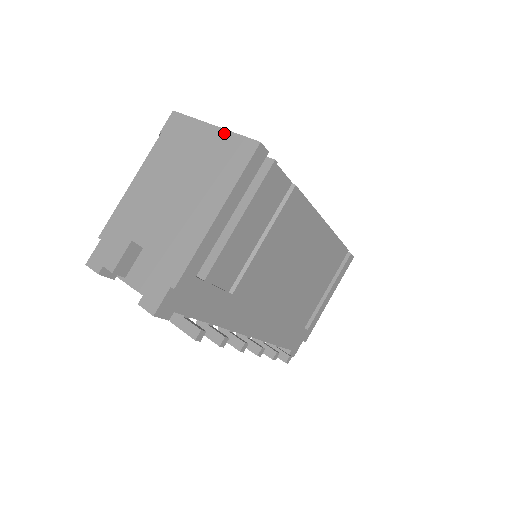
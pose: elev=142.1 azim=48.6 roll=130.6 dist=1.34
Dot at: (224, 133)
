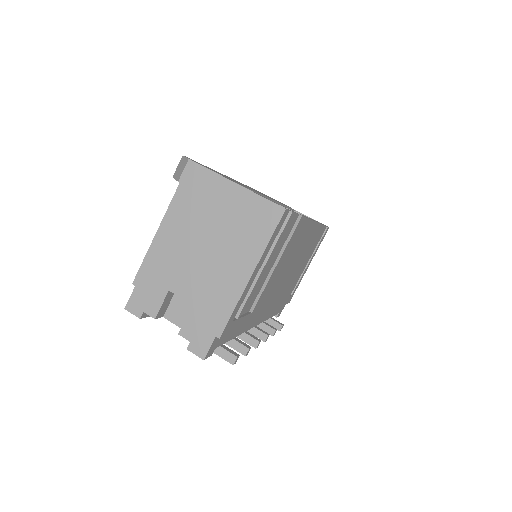
Dot at: (248, 194)
